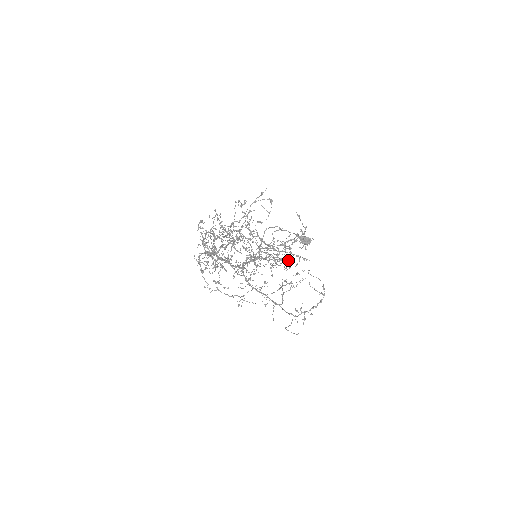
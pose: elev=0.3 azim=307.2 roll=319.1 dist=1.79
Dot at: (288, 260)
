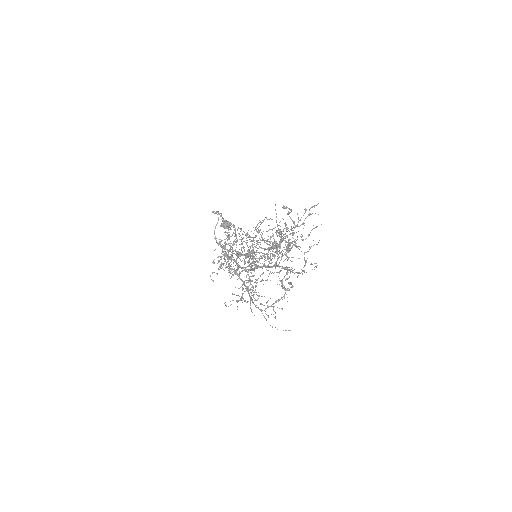
Dot at: (270, 259)
